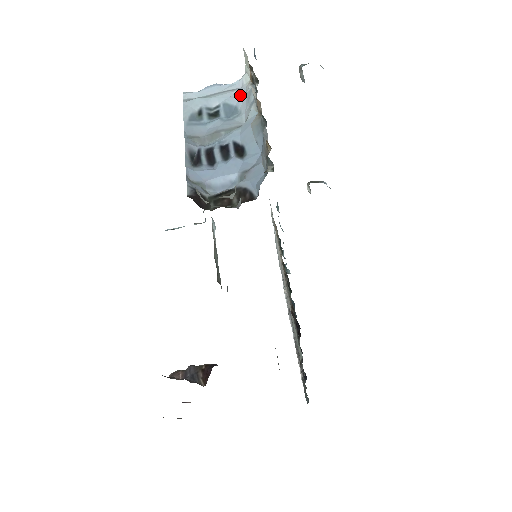
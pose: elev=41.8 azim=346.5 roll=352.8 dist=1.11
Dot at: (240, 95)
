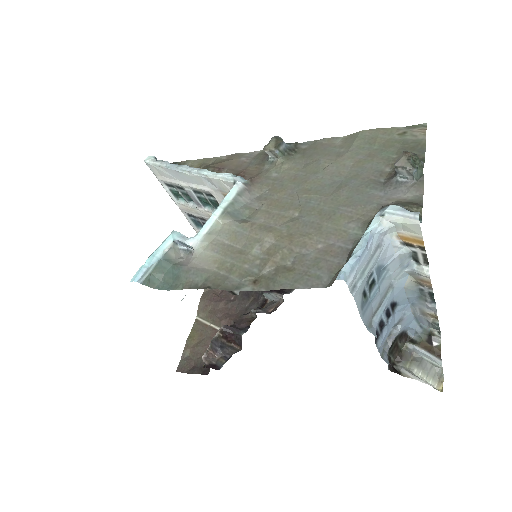
Dot at: (388, 253)
